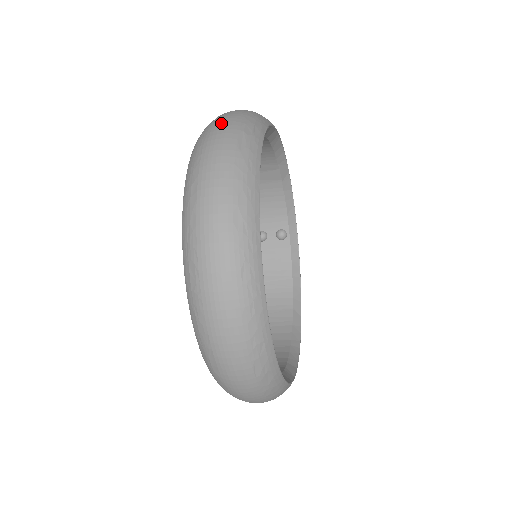
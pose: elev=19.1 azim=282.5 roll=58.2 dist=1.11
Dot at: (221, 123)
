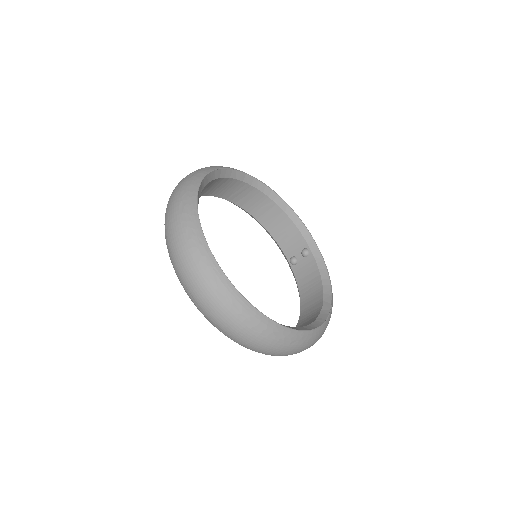
Dot at: occluded
